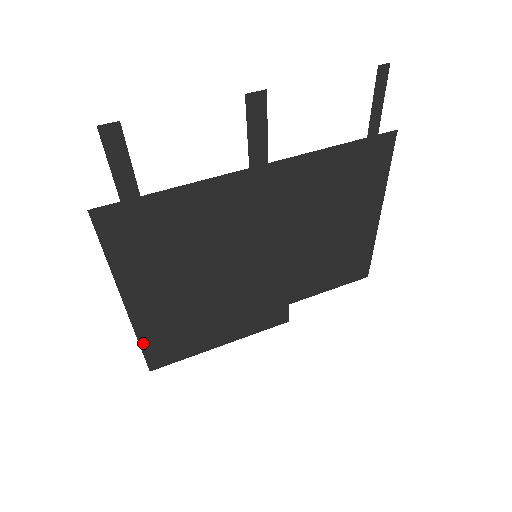
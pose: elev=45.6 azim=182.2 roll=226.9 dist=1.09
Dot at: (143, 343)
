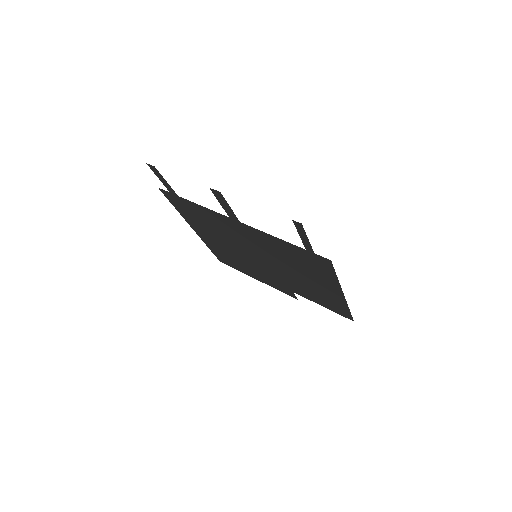
Dot at: (210, 248)
